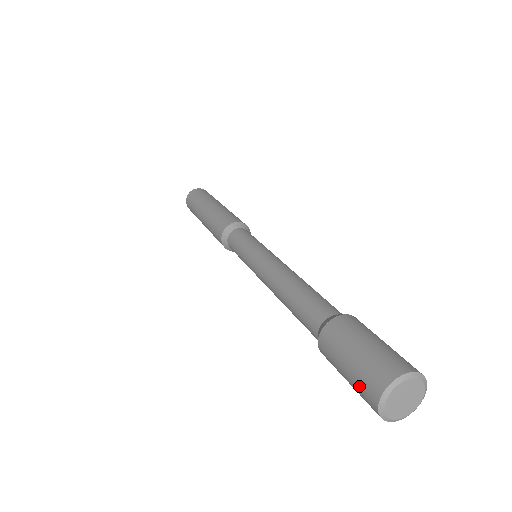
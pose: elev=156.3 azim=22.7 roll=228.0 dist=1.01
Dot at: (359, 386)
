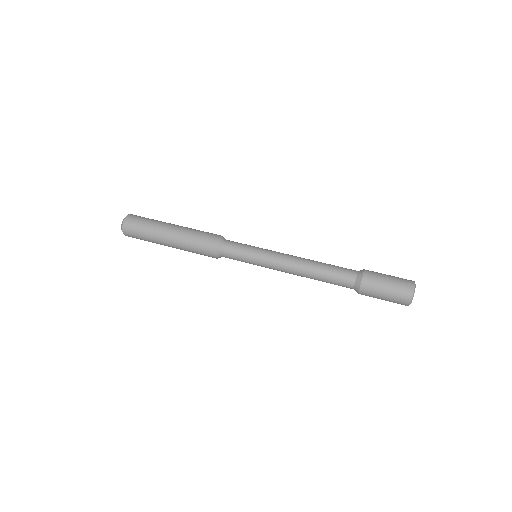
Dot at: (395, 302)
